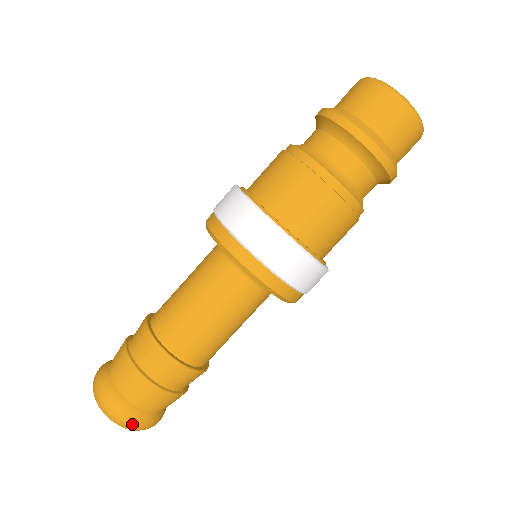
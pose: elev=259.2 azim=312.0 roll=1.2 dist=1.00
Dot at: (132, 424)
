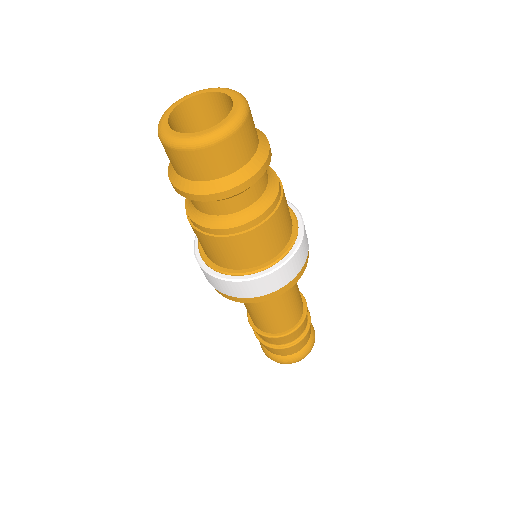
Dot at: (301, 359)
